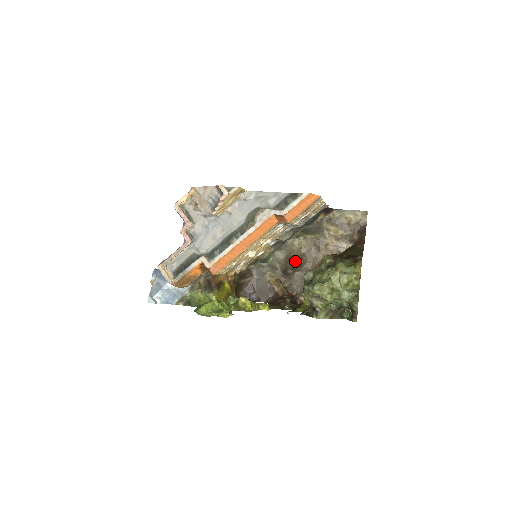
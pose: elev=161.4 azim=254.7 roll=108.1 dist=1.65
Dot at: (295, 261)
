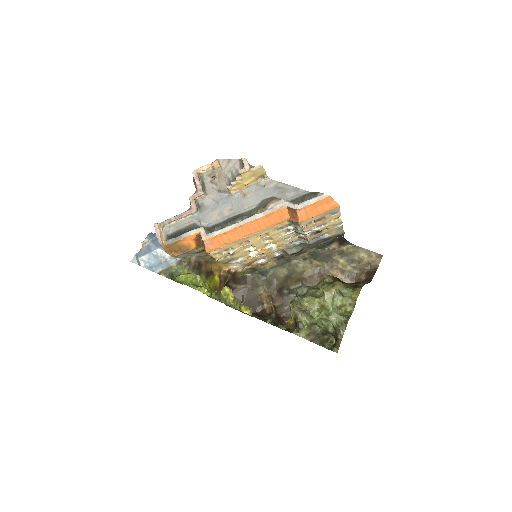
Dot at: (294, 282)
